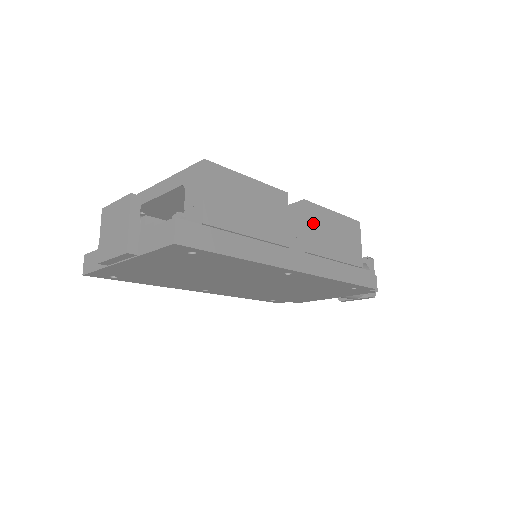
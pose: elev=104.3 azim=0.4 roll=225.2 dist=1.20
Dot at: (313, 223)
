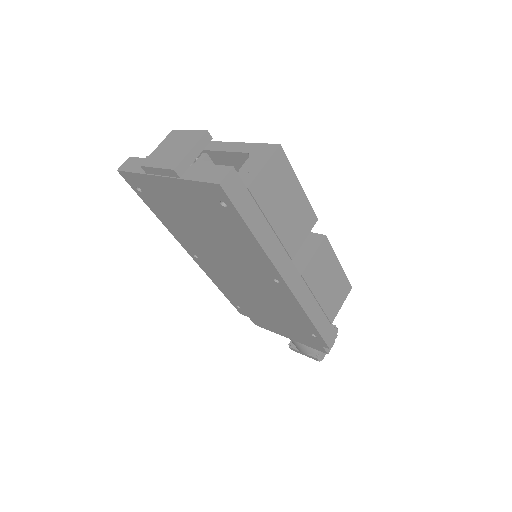
Dot at: (320, 258)
